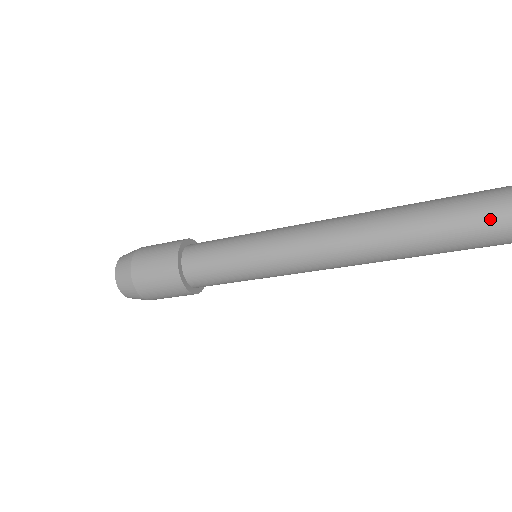
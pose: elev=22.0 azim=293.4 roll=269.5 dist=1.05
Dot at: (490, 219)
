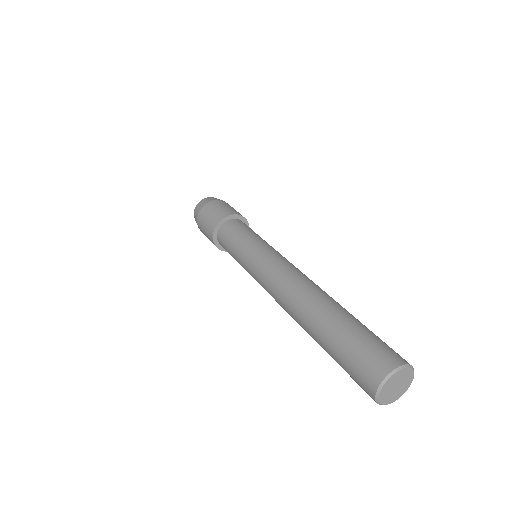
Dot at: (340, 361)
